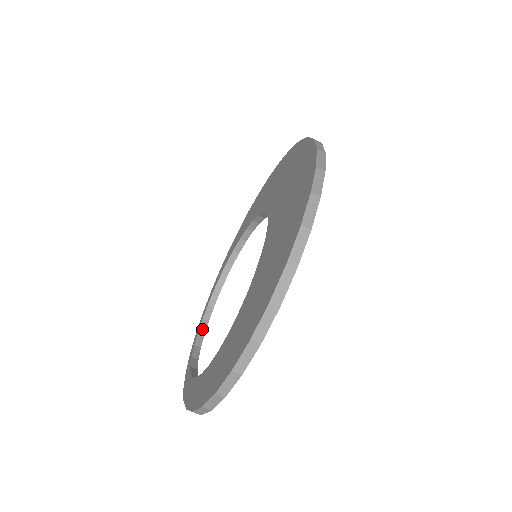
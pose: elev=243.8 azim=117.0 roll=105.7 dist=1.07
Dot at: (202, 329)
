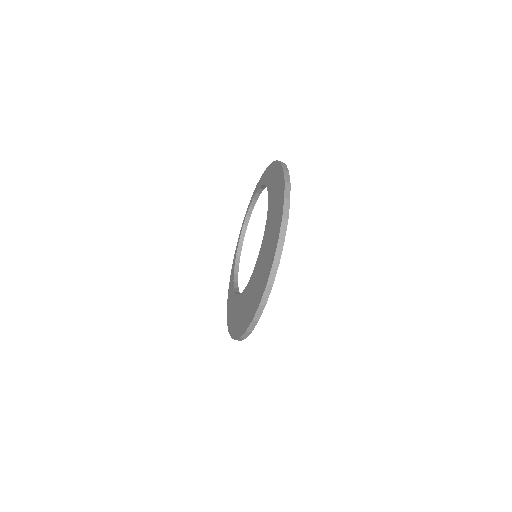
Dot at: (249, 213)
